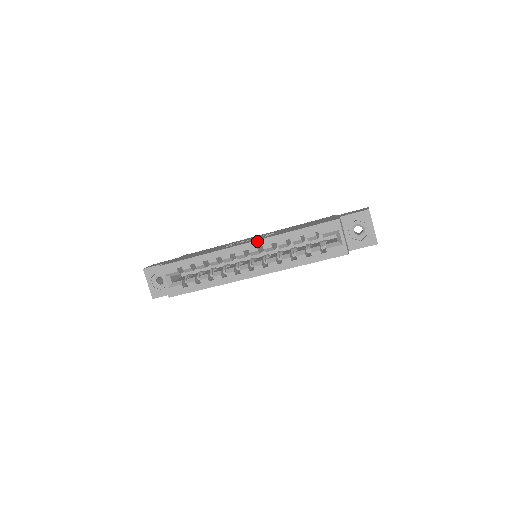
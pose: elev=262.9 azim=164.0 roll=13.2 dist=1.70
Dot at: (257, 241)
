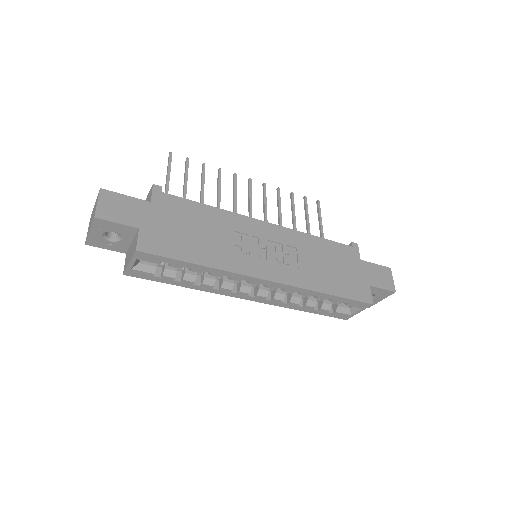
Dot at: (285, 285)
